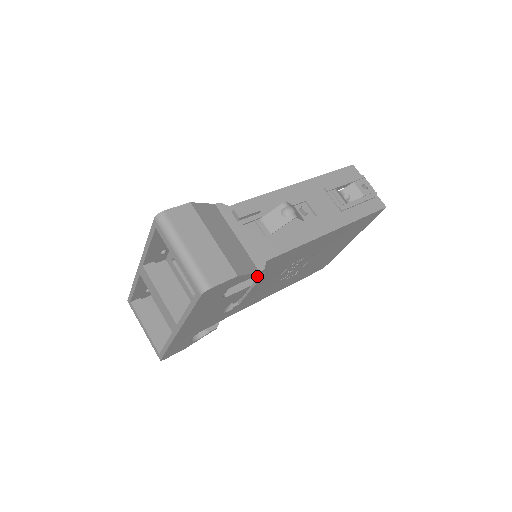
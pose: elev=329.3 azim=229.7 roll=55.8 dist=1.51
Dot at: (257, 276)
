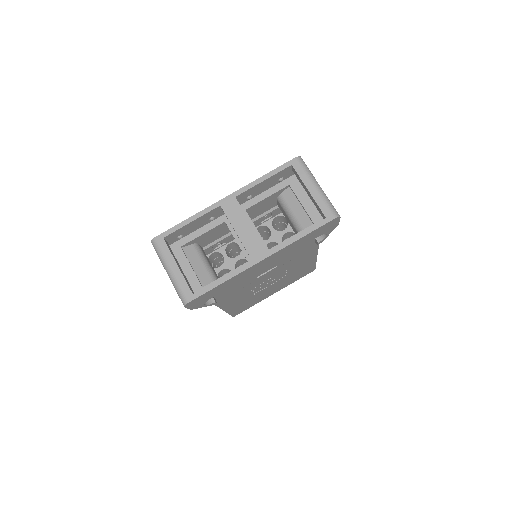
Dot at: occluded
